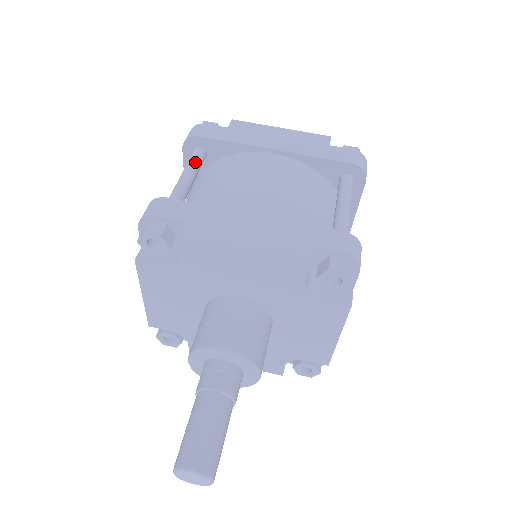
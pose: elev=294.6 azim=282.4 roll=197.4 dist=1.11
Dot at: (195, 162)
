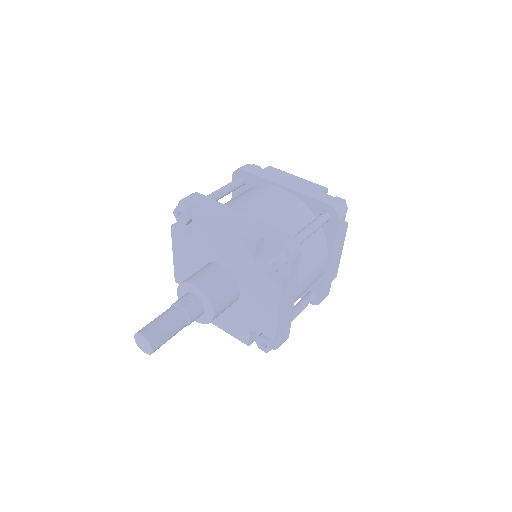
Dot at: (233, 184)
